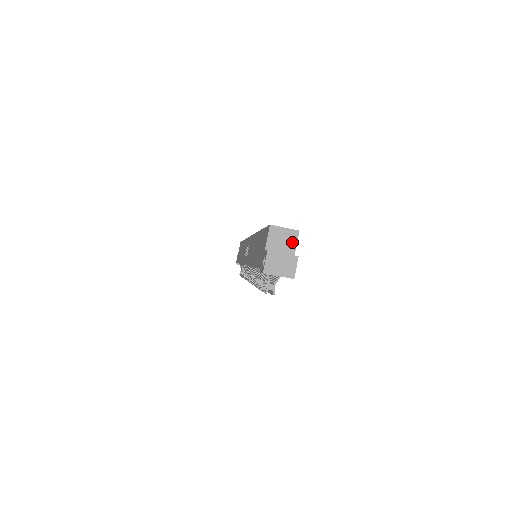
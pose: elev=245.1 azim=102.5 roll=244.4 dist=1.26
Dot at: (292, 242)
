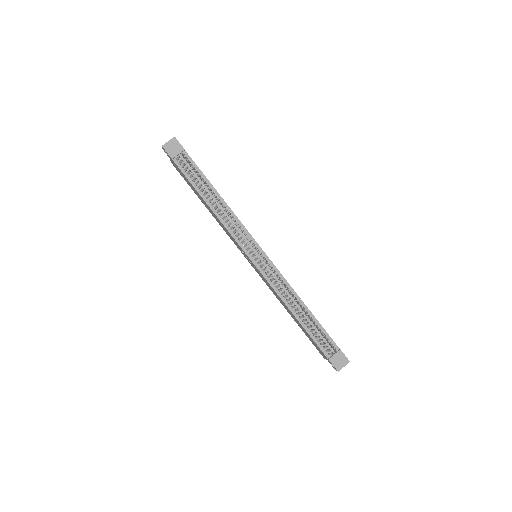
Dot at: occluded
